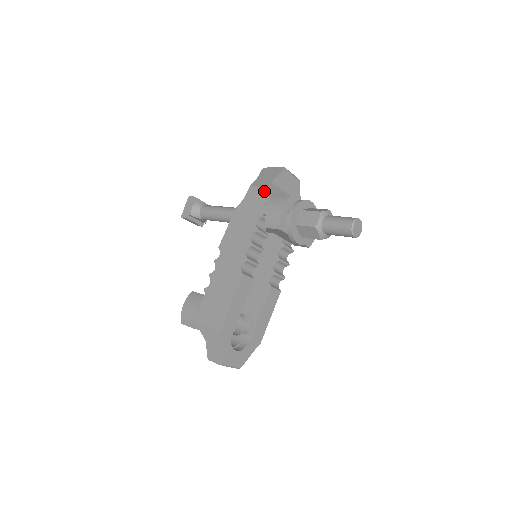
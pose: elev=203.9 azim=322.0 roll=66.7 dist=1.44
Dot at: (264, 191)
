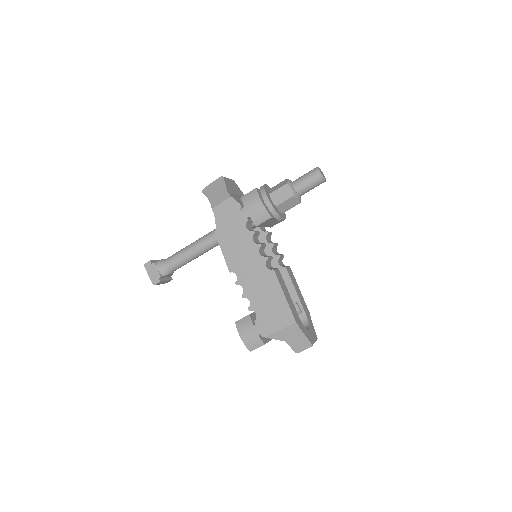
Dot at: (230, 202)
